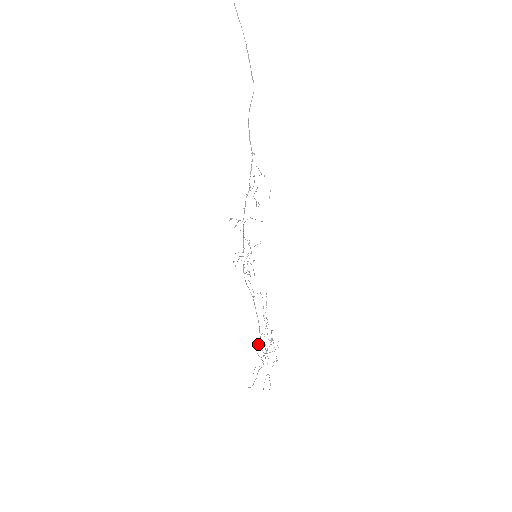
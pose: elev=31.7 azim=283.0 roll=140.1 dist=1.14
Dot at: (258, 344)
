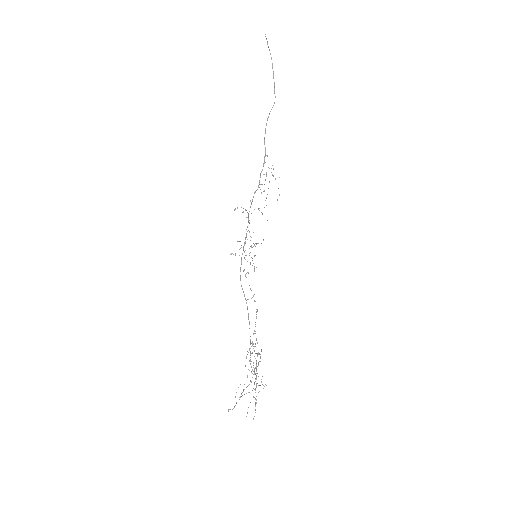
Dot at: (246, 356)
